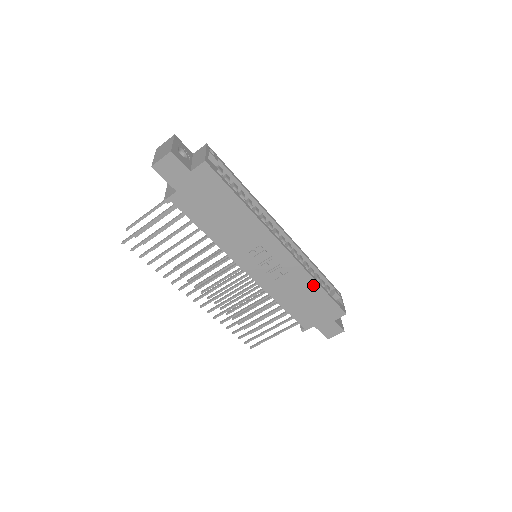
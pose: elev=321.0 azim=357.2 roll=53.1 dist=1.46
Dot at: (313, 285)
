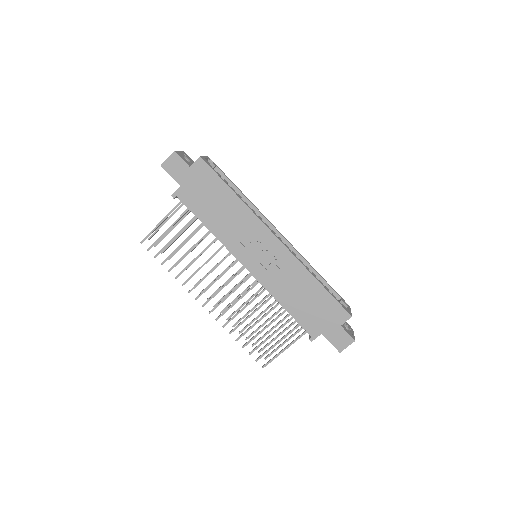
Dot at: (310, 280)
